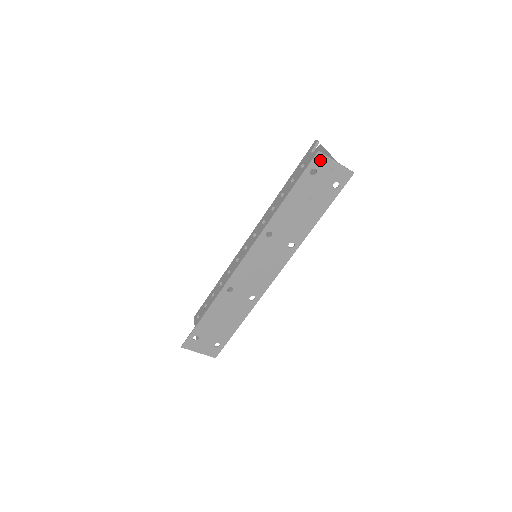
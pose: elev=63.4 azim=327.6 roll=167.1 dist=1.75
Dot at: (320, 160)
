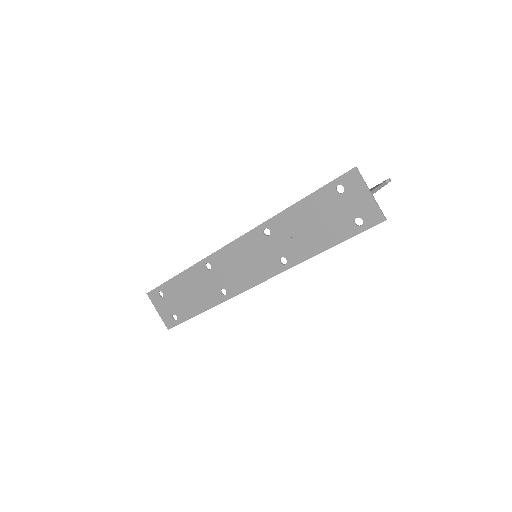
Dot at: (353, 179)
